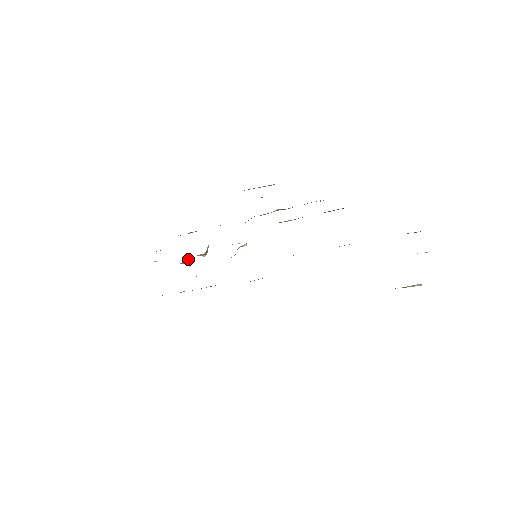
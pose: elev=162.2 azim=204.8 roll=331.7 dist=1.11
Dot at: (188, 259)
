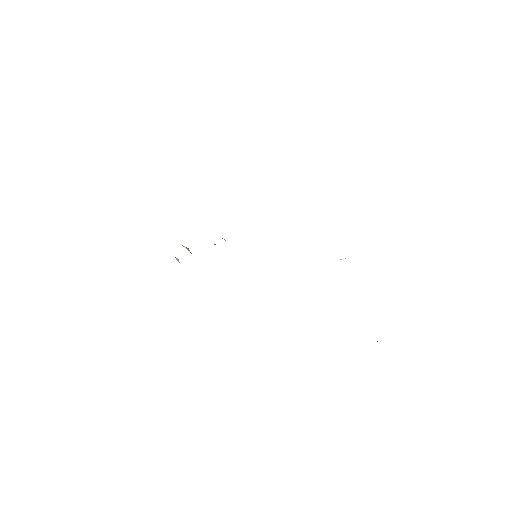
Dot at: occluded
